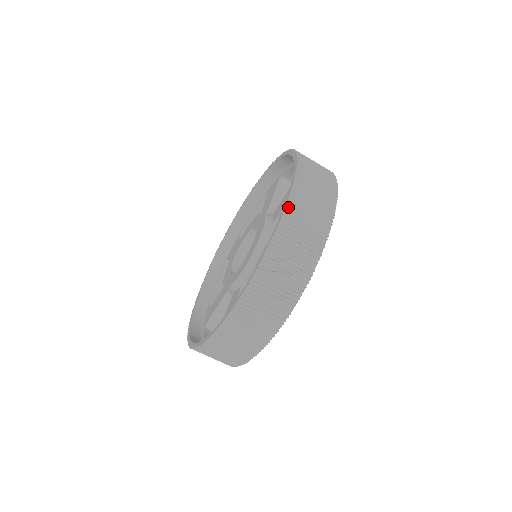
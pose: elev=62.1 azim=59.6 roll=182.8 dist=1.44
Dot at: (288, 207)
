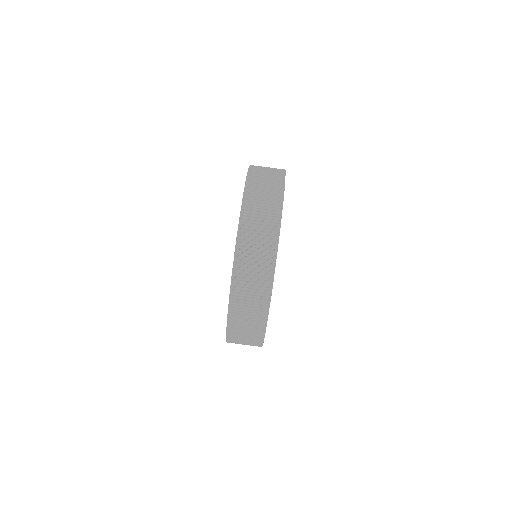
Dot at: (250, 172)
